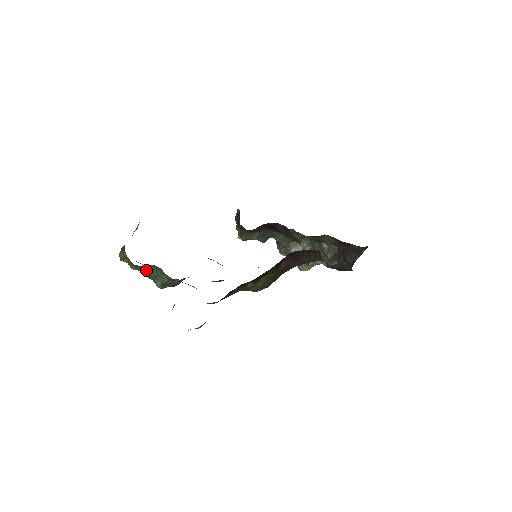
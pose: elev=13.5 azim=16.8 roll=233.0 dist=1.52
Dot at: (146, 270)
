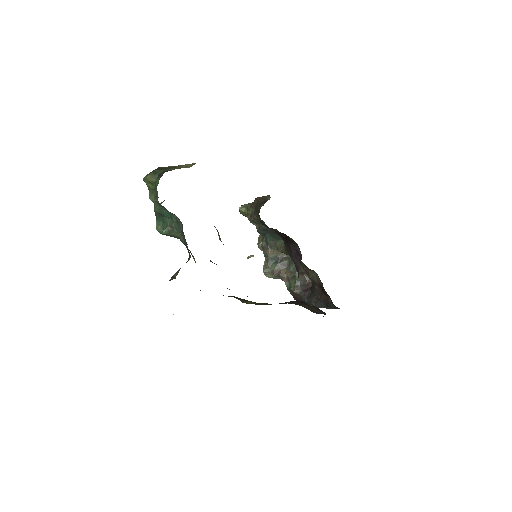
Dot at: (163, 211)
